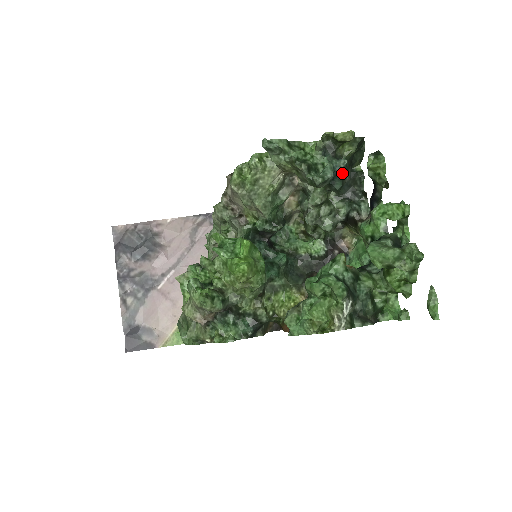
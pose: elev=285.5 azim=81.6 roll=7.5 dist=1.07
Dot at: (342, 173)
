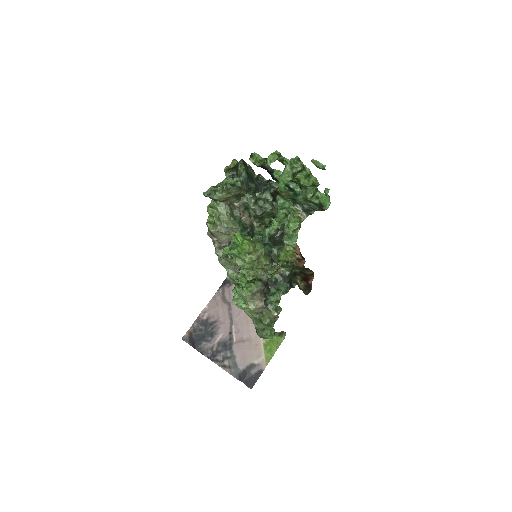
Dot at: (249, 180)
